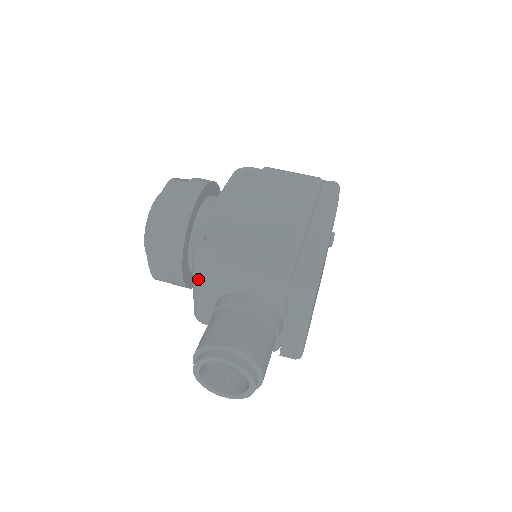
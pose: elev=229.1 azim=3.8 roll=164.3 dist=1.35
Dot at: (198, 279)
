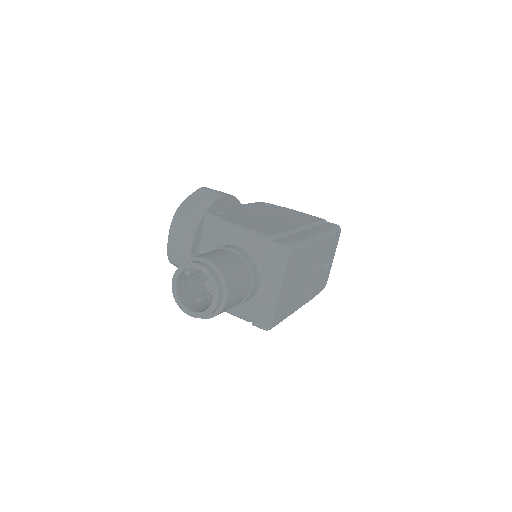
Dot at: (202, 245)
